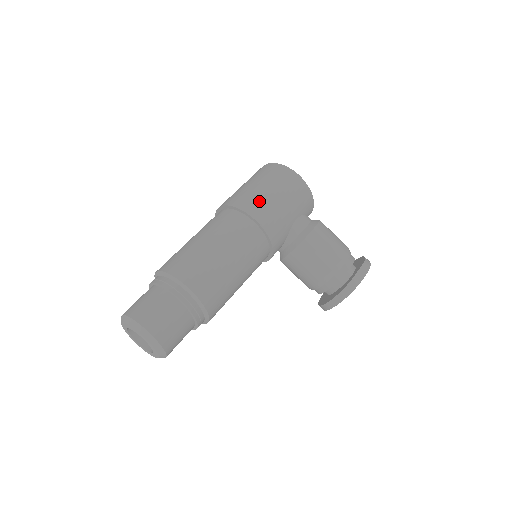
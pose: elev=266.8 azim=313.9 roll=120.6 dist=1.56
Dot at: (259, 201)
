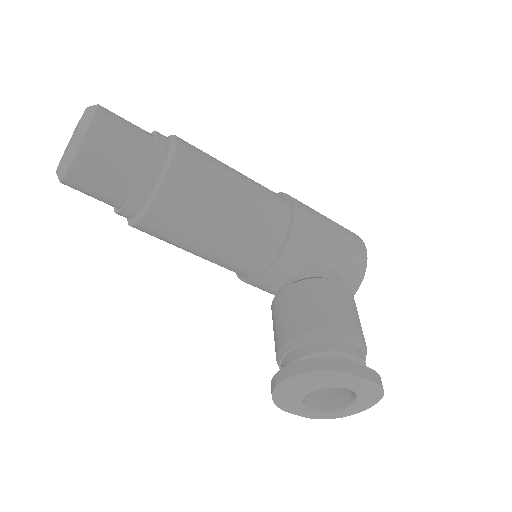
Dot at: (310, 208)
